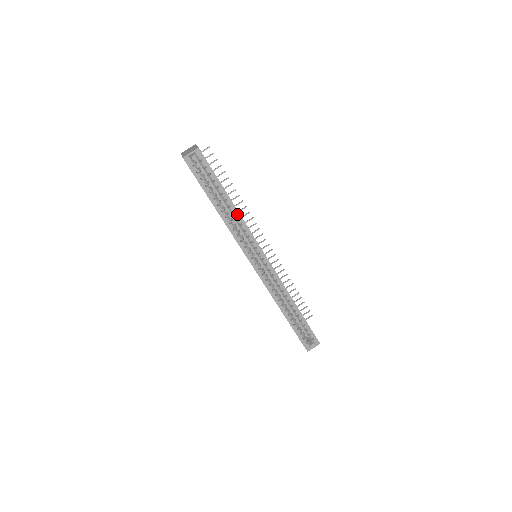
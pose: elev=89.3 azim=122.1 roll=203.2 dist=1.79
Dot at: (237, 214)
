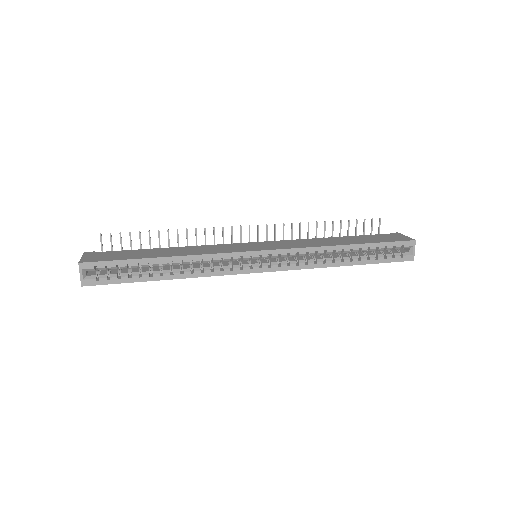
Dot at: (186, 259)
